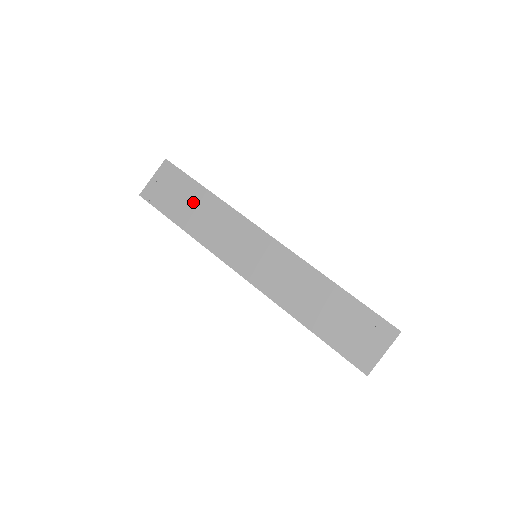
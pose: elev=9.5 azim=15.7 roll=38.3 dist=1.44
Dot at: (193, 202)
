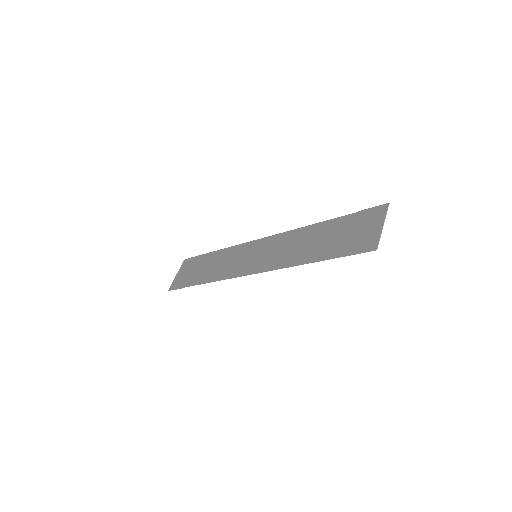
Dot at: (205, 265)
